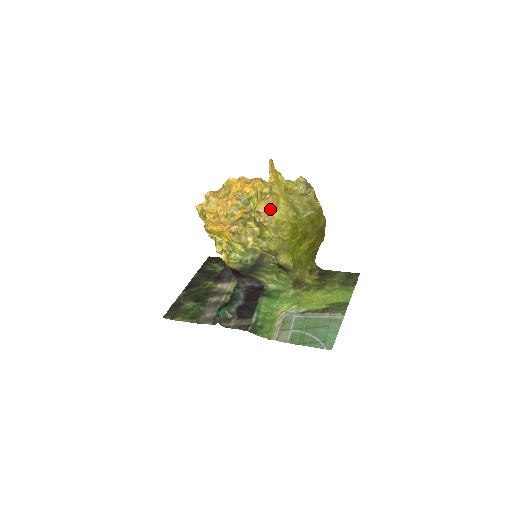
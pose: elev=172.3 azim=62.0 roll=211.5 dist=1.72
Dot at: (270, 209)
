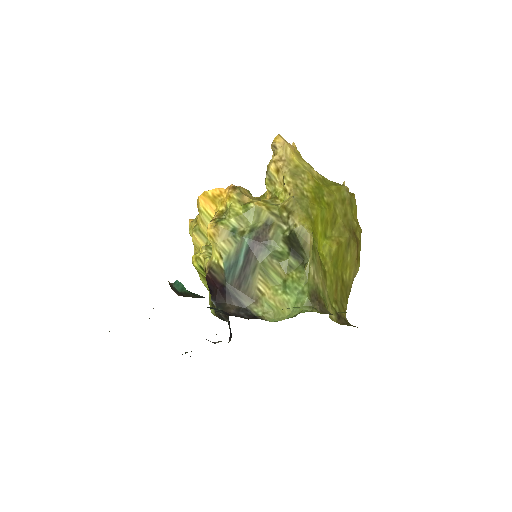
Dot at: (290, 149)
